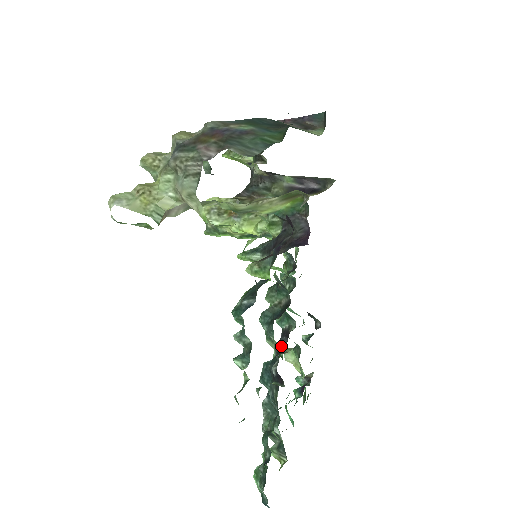
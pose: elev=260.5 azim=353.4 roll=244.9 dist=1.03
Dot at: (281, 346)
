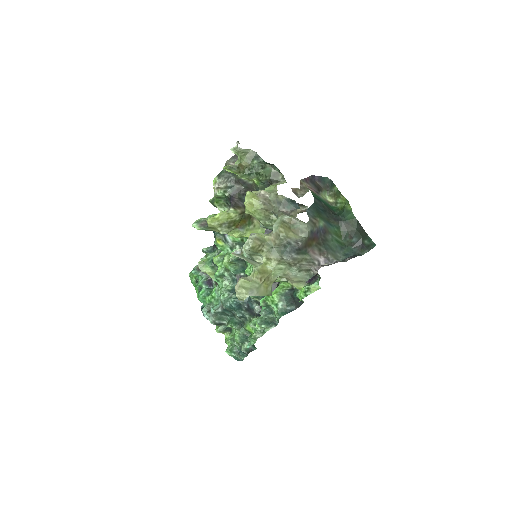
Dot at: occluded
